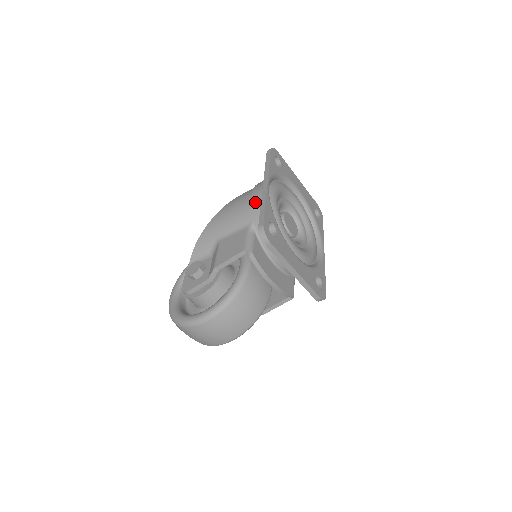
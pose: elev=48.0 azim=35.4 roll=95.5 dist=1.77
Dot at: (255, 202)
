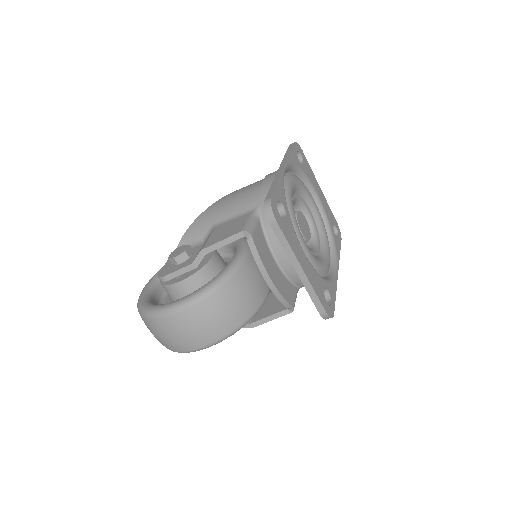
Dot at: (266, 185)
